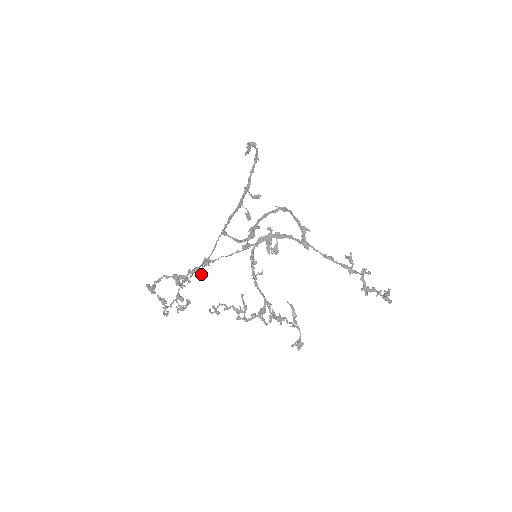
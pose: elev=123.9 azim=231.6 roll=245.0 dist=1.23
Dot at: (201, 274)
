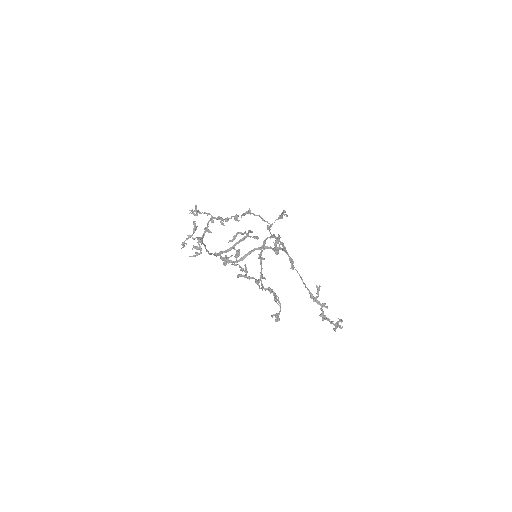
Dot at: (239, 220)
